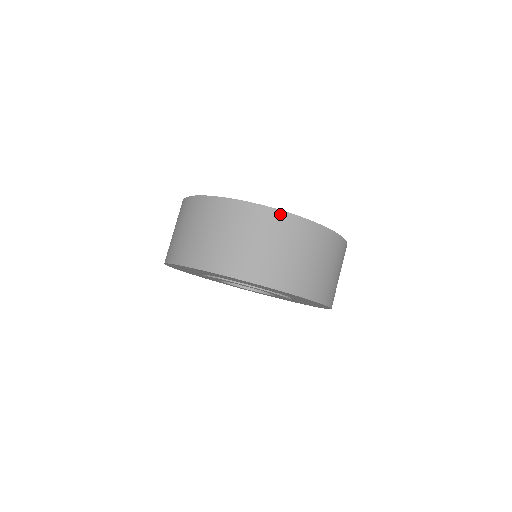
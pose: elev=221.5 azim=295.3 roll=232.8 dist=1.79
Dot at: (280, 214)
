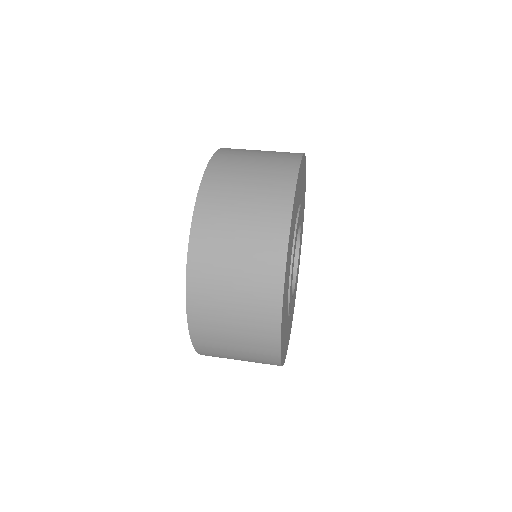
Dot at: occluded
